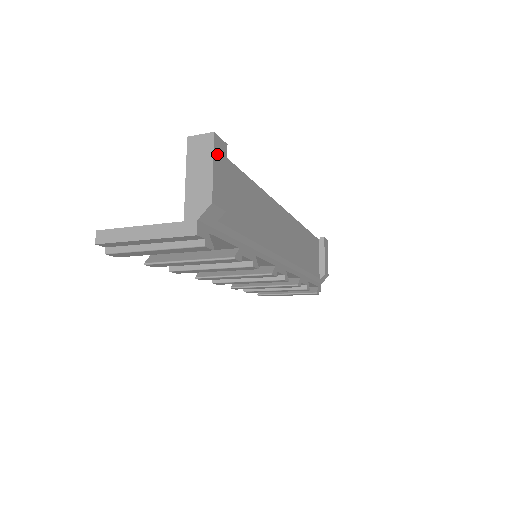
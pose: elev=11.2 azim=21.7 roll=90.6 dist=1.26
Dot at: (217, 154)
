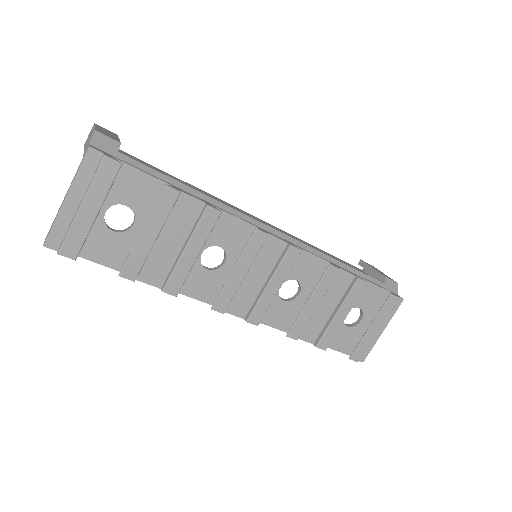
Dot at: (101, 128)
